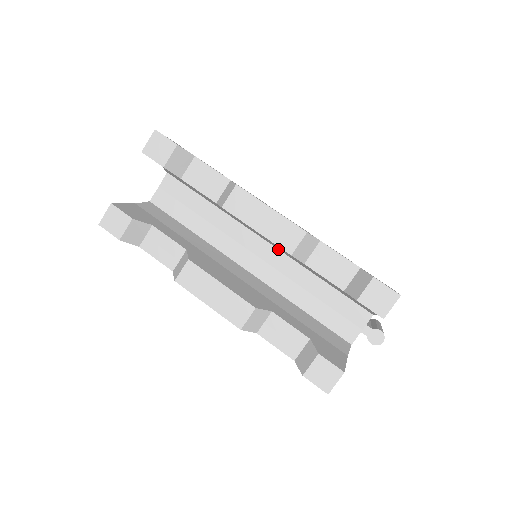
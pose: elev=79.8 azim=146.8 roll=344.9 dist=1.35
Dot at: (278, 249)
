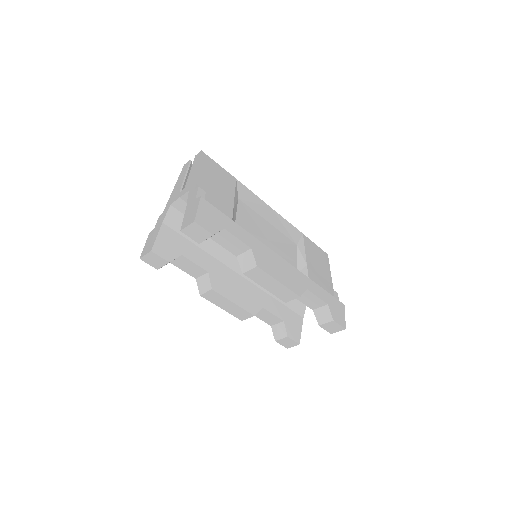
Dot at: occluded
